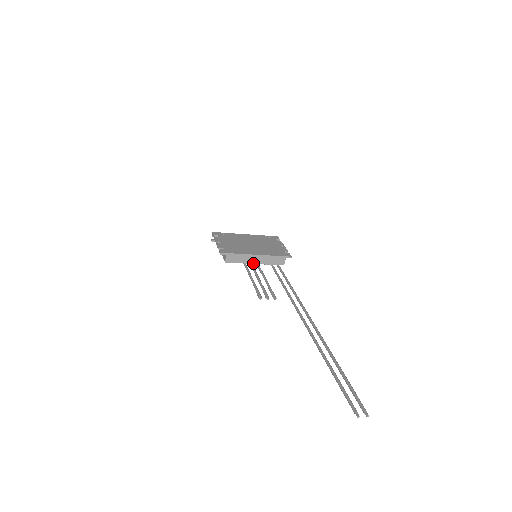
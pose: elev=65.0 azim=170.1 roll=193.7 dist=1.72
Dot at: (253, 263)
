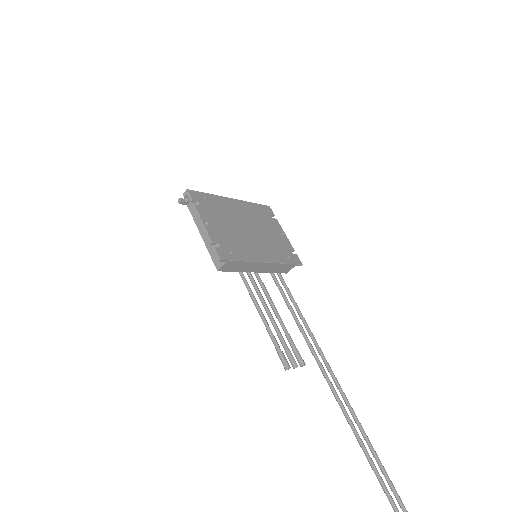
Dot at: (253, 271)
